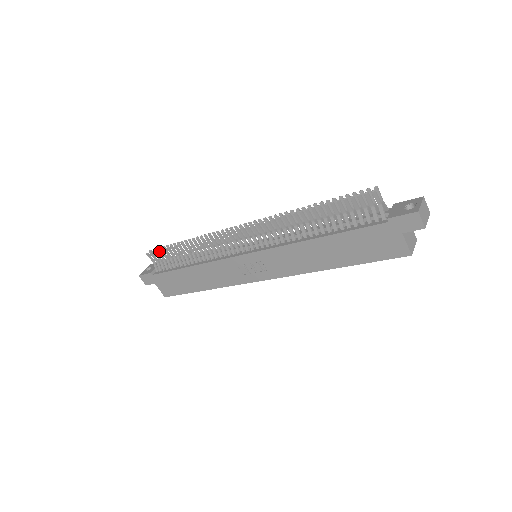
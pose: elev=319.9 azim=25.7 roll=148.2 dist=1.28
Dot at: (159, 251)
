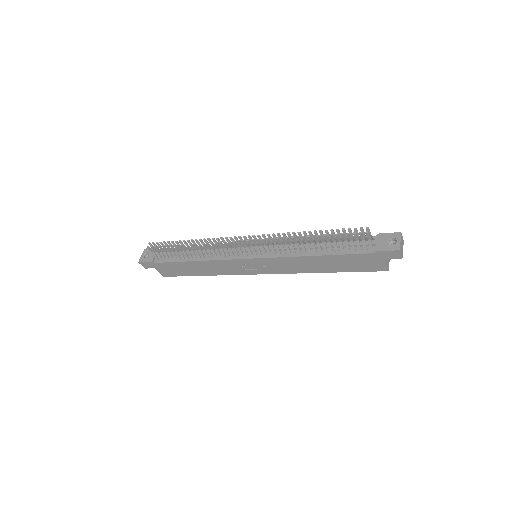
Dot at: (160, 246)
